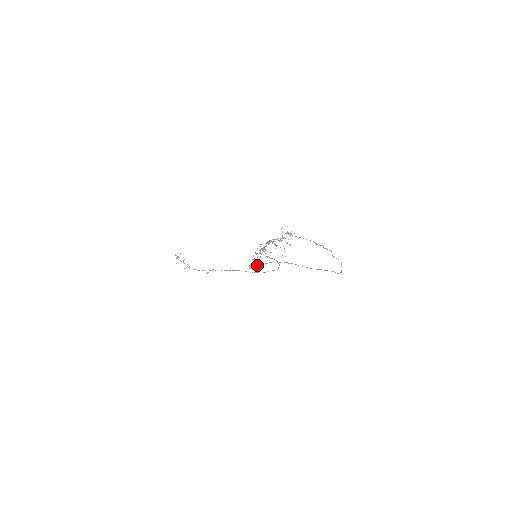
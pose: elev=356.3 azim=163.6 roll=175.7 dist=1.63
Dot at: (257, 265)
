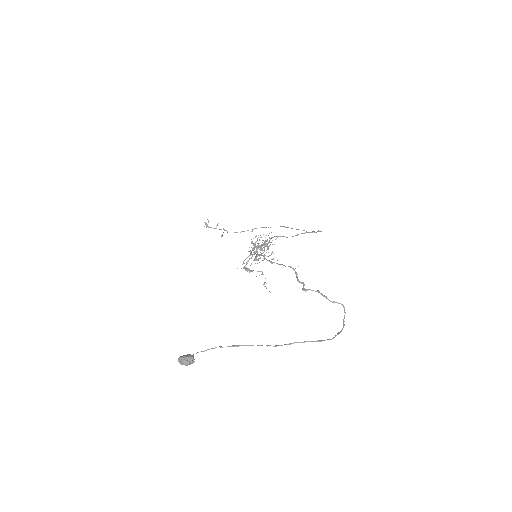
Dot at: (185, 363)
